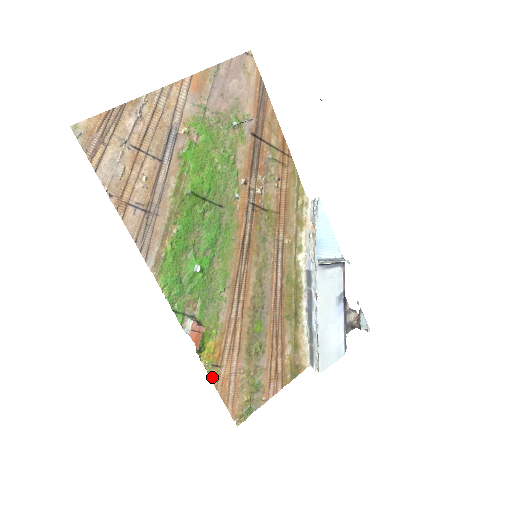
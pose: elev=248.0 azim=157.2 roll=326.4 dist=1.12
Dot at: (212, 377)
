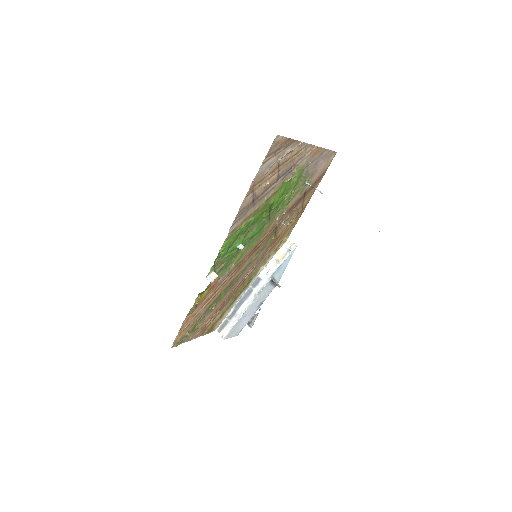
Dot at: (190, 311)
